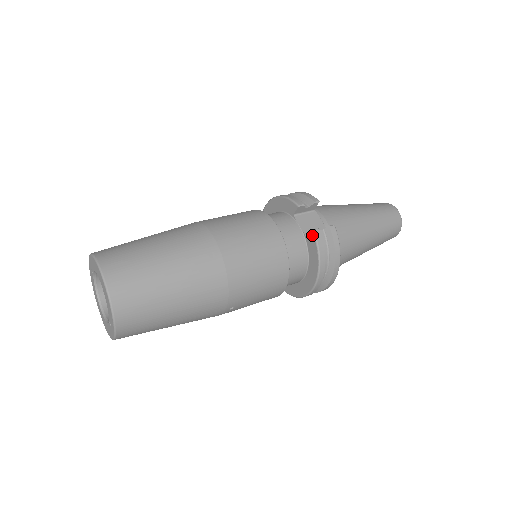
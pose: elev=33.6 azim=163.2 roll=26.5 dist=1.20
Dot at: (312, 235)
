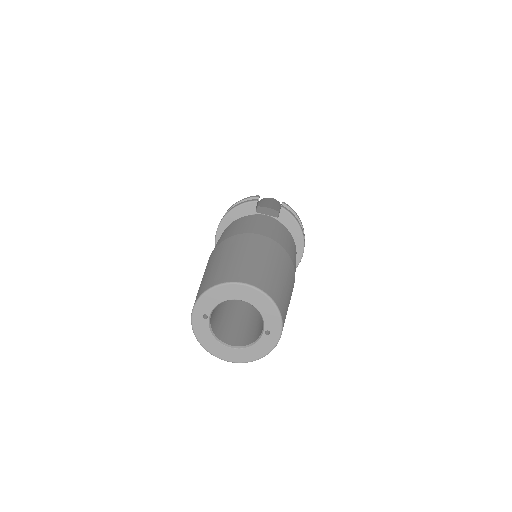
Dot at: (283, 211)
